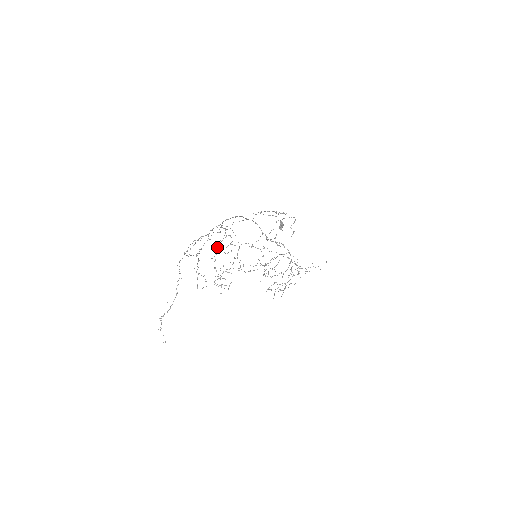
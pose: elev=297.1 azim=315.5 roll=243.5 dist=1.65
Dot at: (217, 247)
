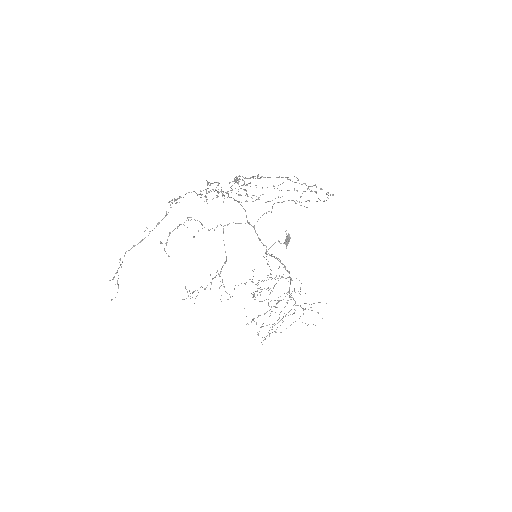
Dot at: occluded
